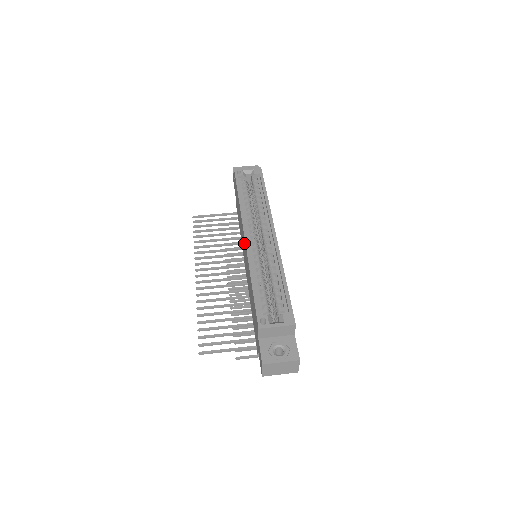
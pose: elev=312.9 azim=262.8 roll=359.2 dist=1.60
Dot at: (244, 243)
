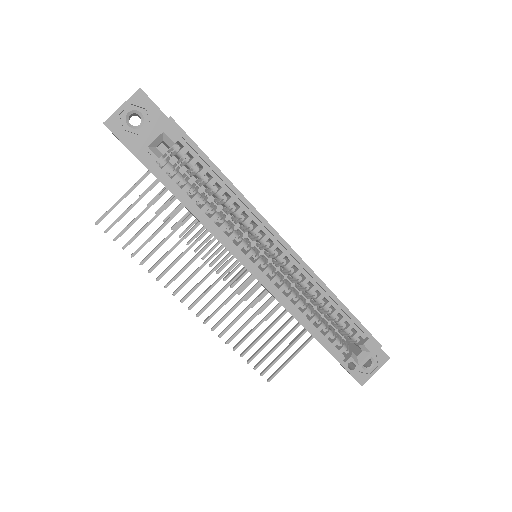
Dot at: occluded
